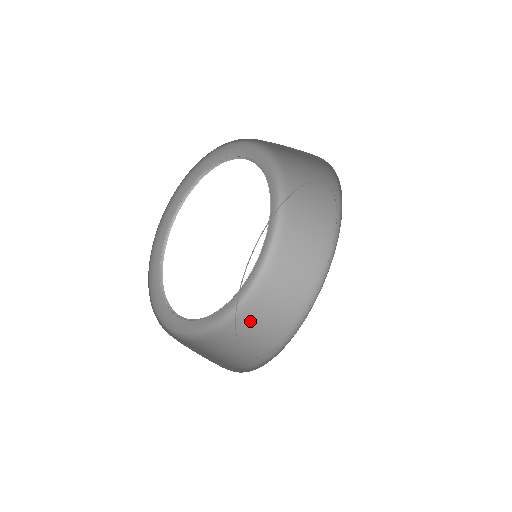
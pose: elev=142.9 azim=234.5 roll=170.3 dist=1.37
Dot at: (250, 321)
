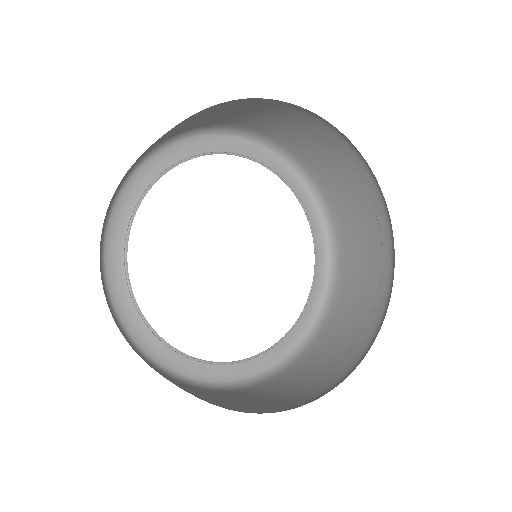
Dot at: (324, 346)
